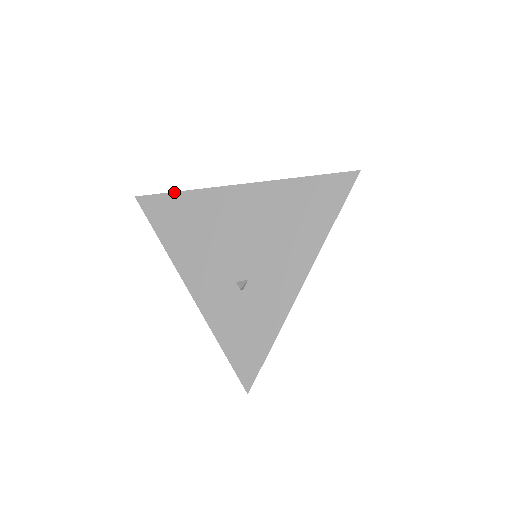
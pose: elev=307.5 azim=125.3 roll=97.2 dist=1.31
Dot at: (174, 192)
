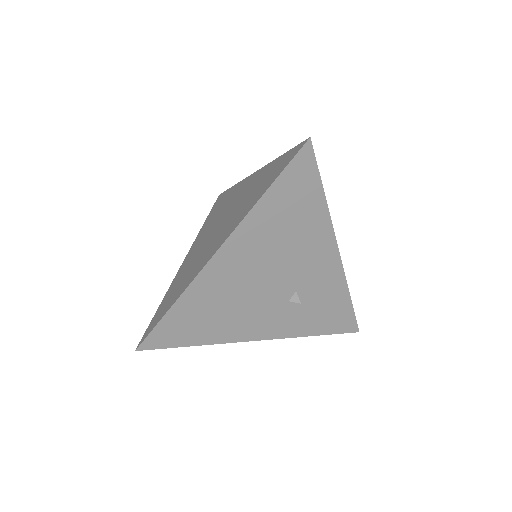
Dot at: (165, 314)
